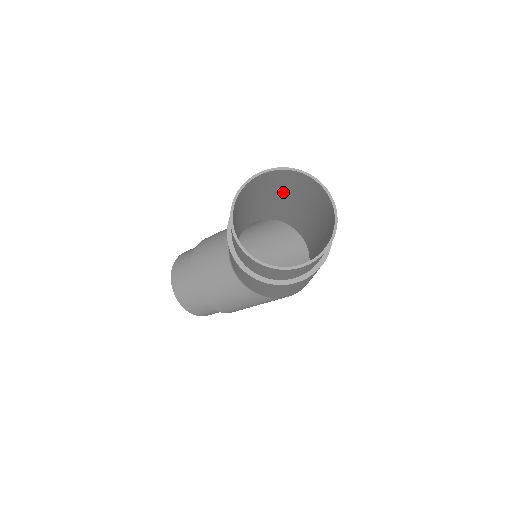
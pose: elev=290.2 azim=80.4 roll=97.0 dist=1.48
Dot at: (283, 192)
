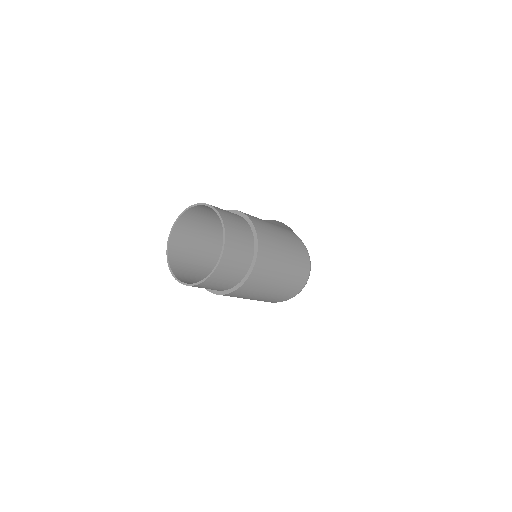
Dot at: occluded
